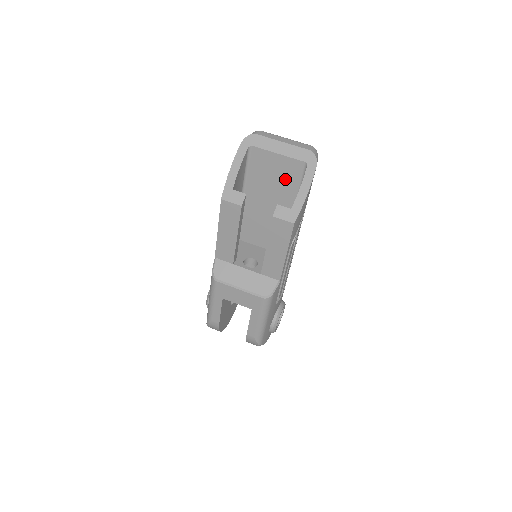
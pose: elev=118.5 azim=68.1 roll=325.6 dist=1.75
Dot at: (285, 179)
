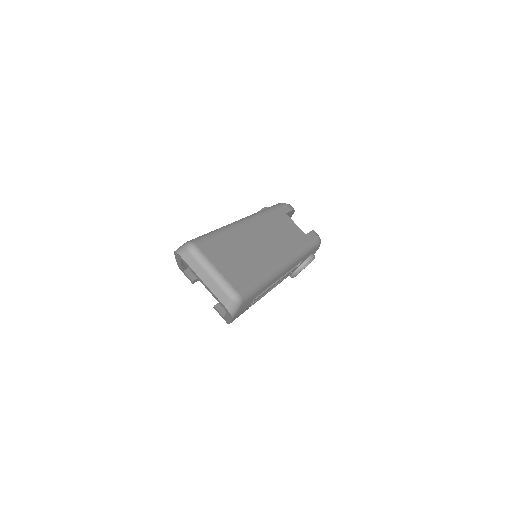
Dot at: occluded
